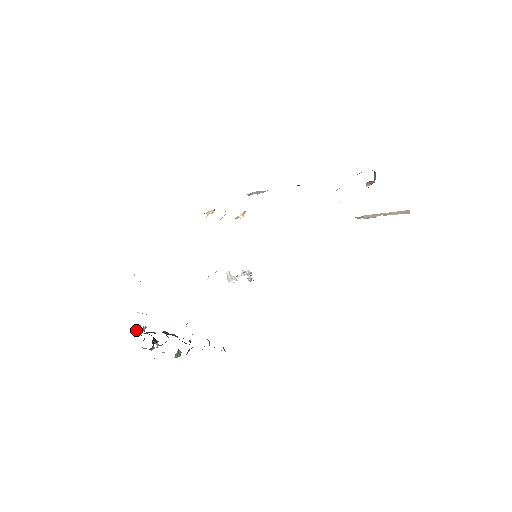
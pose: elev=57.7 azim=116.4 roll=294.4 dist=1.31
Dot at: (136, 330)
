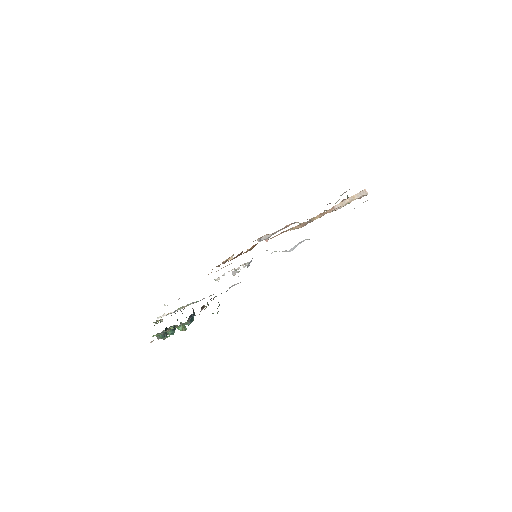
Dot at: (154, 325)
